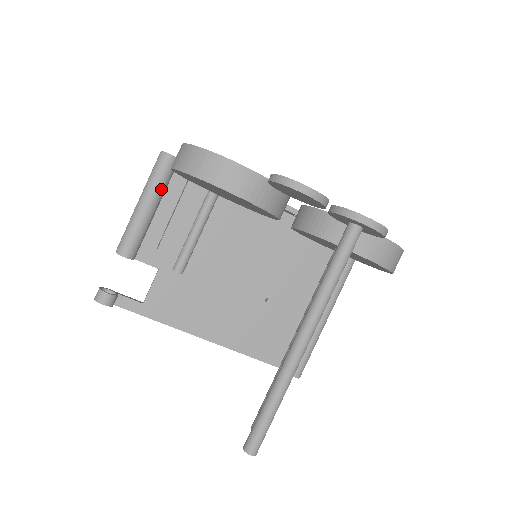
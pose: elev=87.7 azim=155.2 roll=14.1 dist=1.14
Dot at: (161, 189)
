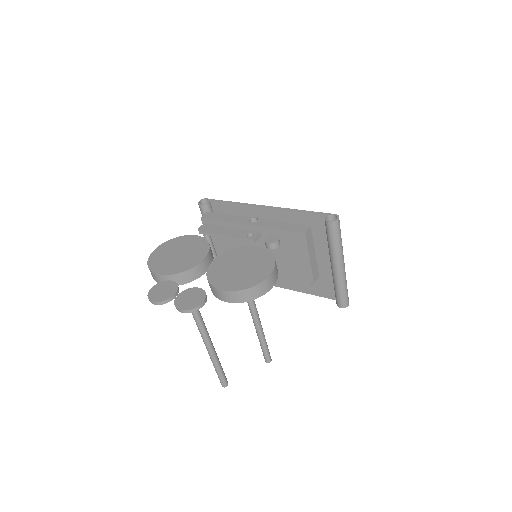
Dot at: occluded
